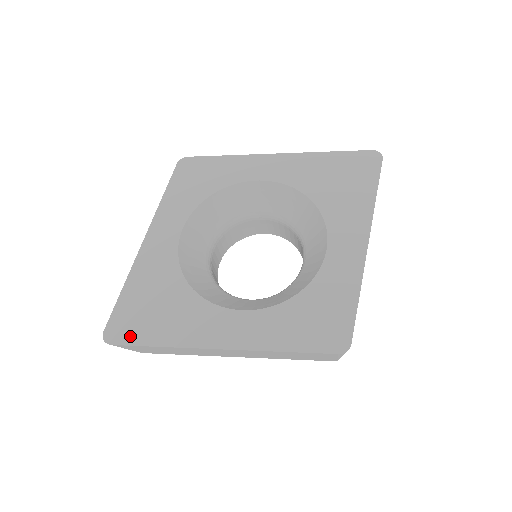
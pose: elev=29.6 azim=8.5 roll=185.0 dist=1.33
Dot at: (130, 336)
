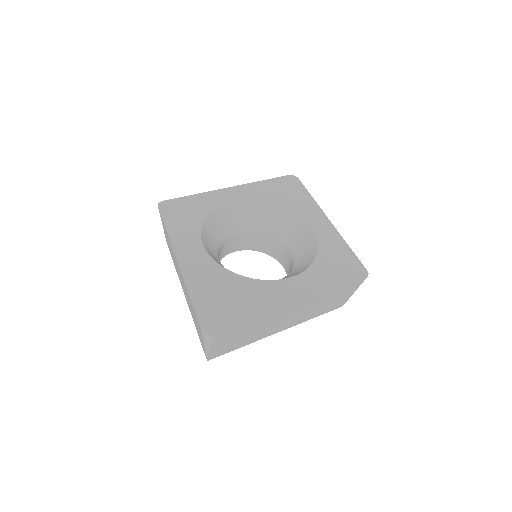
Dot at: (226, 322)
